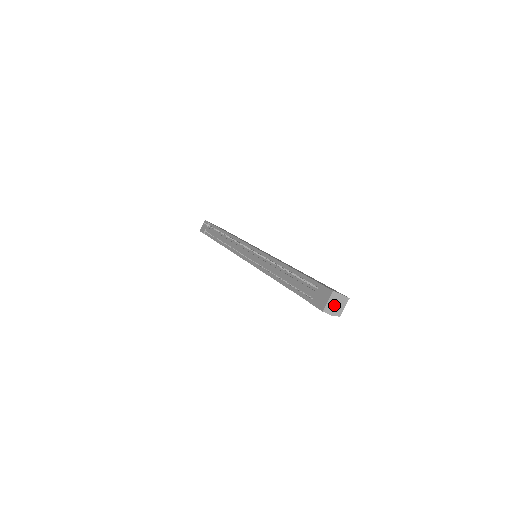
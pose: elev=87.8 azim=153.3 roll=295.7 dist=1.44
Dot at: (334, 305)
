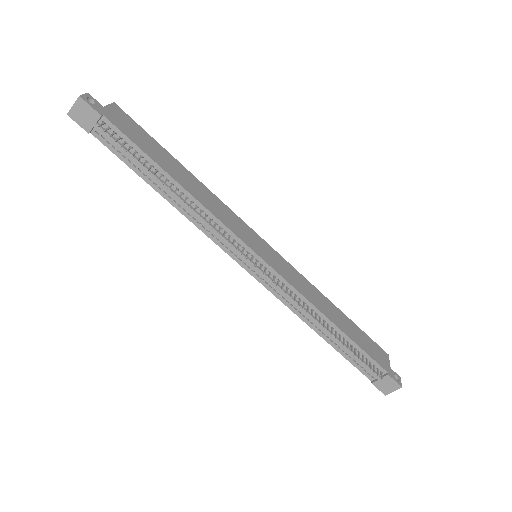
Dot at: occluded
